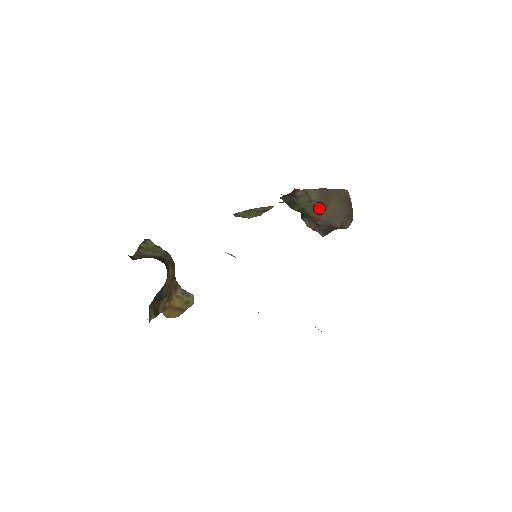
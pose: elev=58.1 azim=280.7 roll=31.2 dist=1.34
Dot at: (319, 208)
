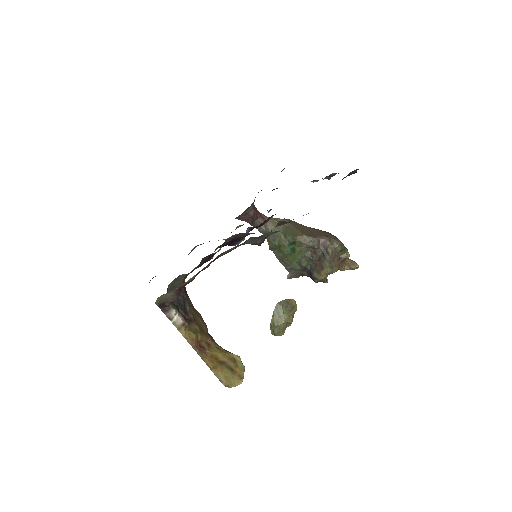
Dot at: (296, 230)
